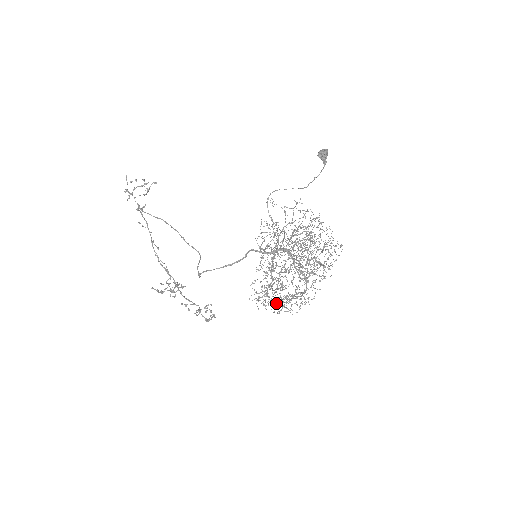
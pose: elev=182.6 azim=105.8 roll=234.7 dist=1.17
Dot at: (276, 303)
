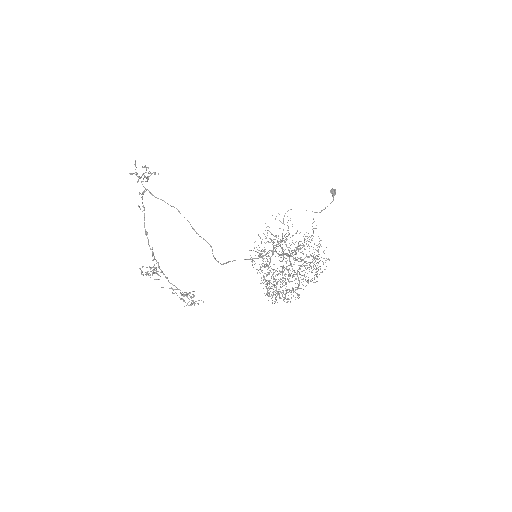
Dot at: occluded
